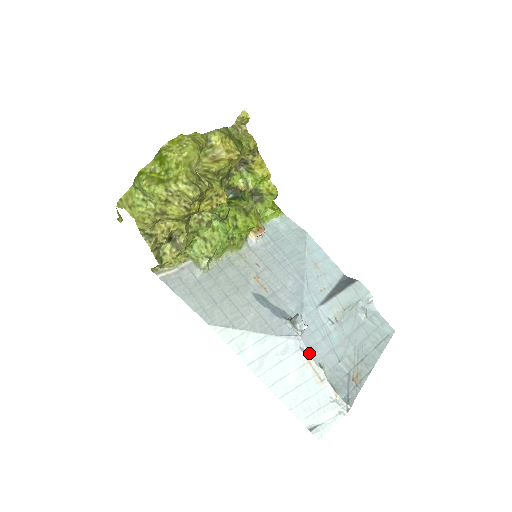
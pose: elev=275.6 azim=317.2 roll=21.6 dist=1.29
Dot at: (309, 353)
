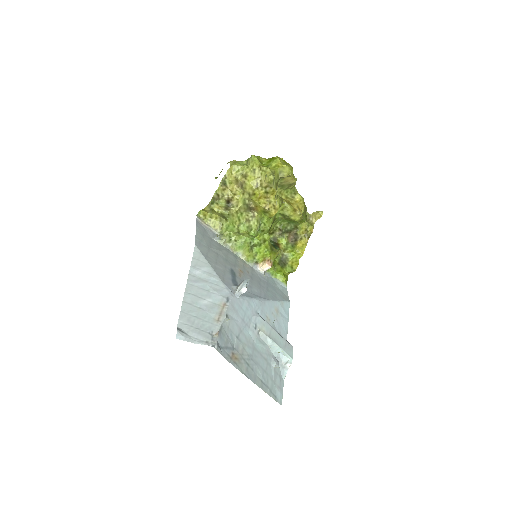
Dot at: (229, 304)
